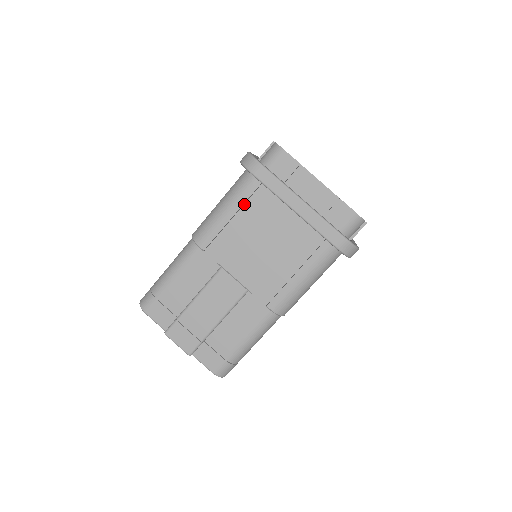
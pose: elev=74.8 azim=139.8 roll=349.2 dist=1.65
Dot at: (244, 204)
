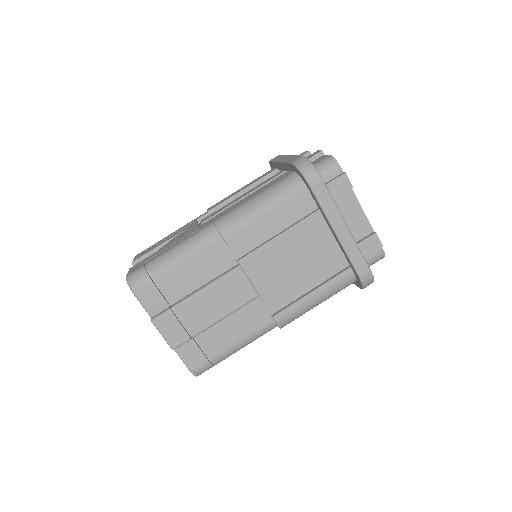
Dot at: (284, 208)
